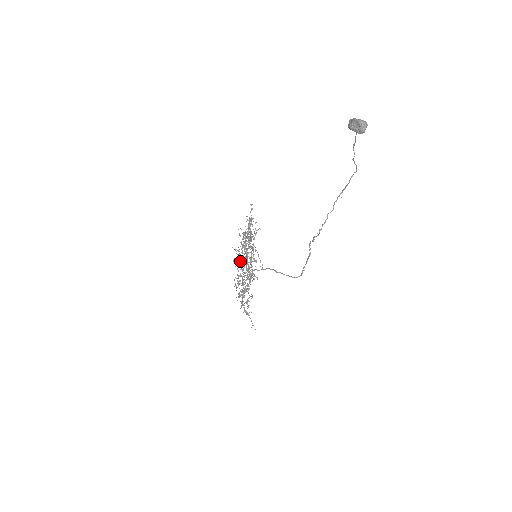
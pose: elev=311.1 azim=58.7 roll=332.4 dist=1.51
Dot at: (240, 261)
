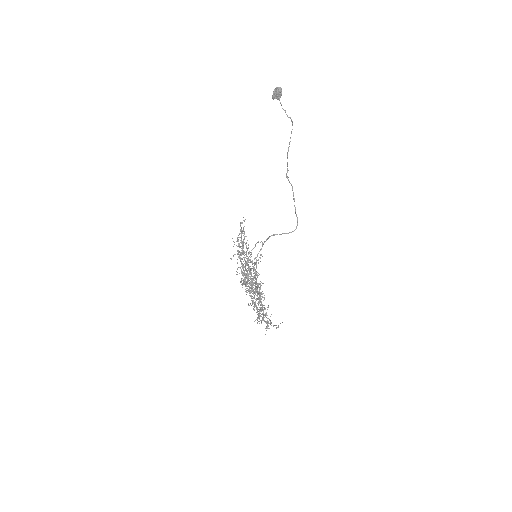
Dot at: occluded
